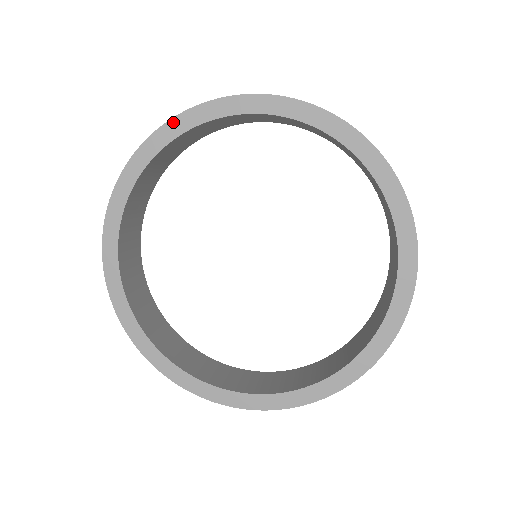
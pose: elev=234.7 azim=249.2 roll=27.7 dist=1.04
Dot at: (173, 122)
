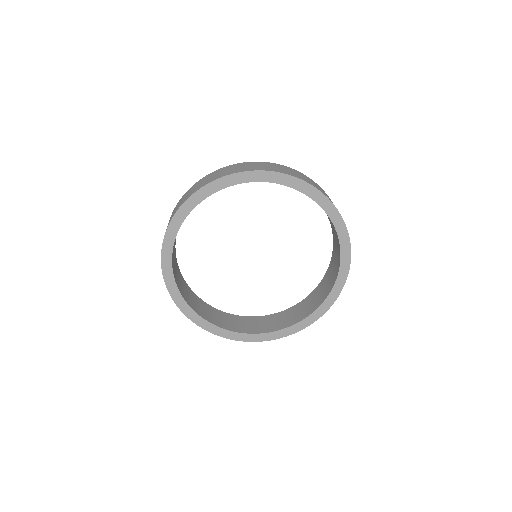
Dot at: (281, 175)
